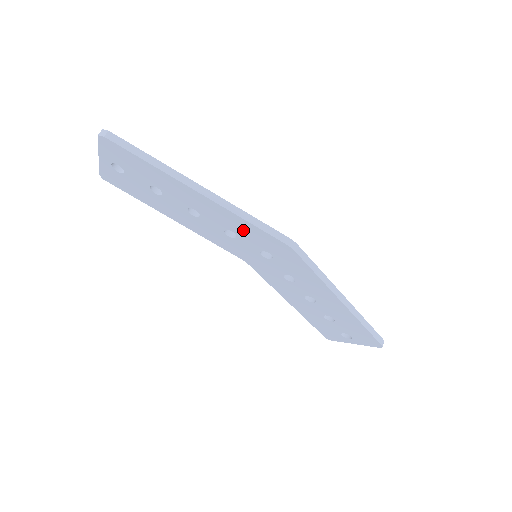
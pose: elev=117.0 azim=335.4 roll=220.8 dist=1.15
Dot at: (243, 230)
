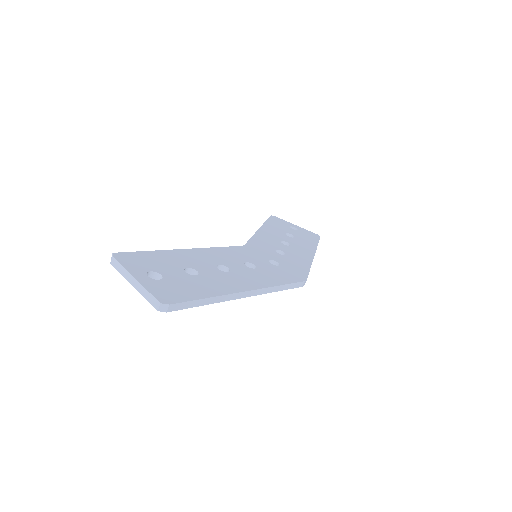
Dot at: occluded
